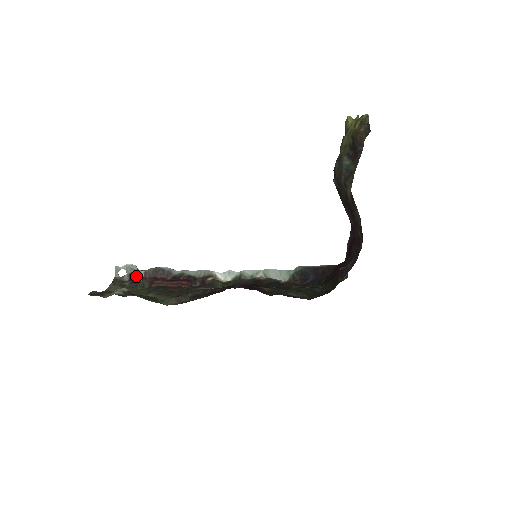
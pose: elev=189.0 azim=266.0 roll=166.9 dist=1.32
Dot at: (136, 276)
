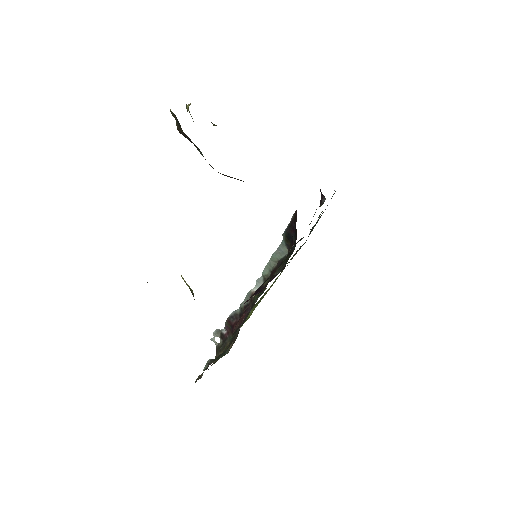
Dot at: (223, 336)
